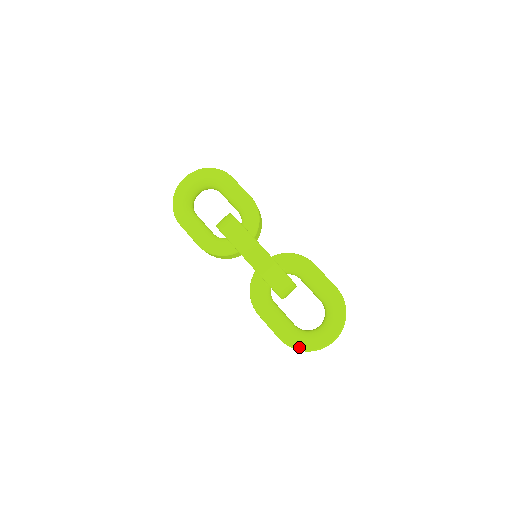
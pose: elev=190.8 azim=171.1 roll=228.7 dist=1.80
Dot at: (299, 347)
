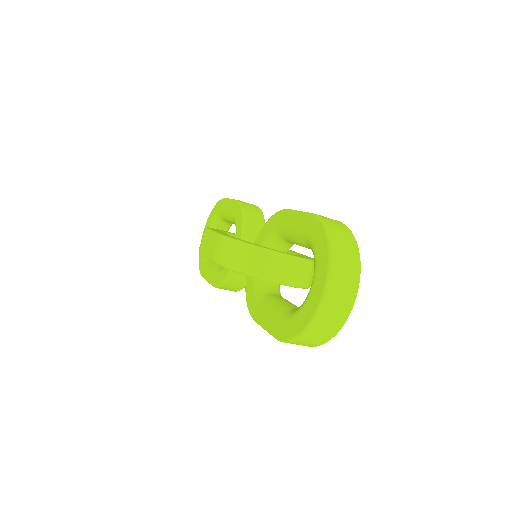
Dot at: (292, 334)
